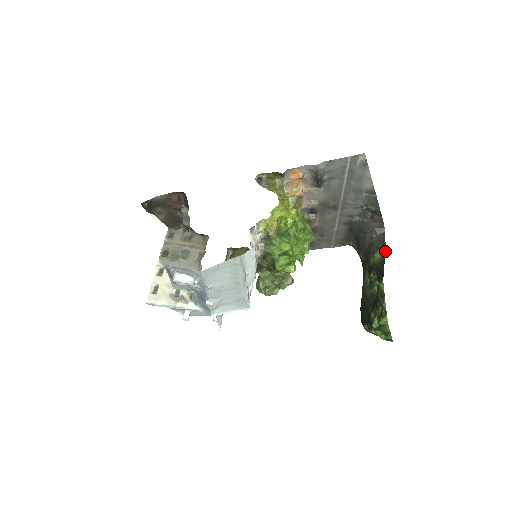
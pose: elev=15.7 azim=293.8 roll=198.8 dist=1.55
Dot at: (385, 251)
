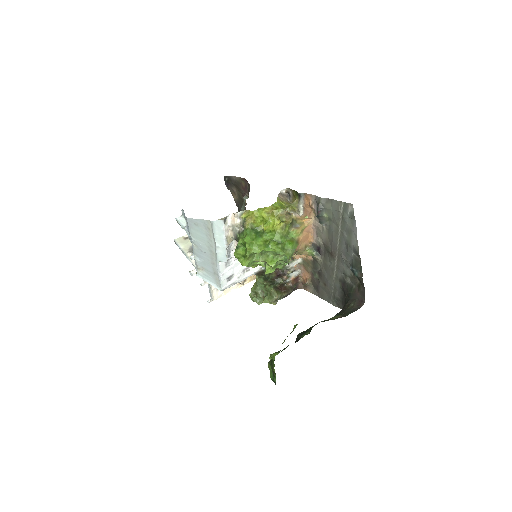
Dot at: (341, 317)
